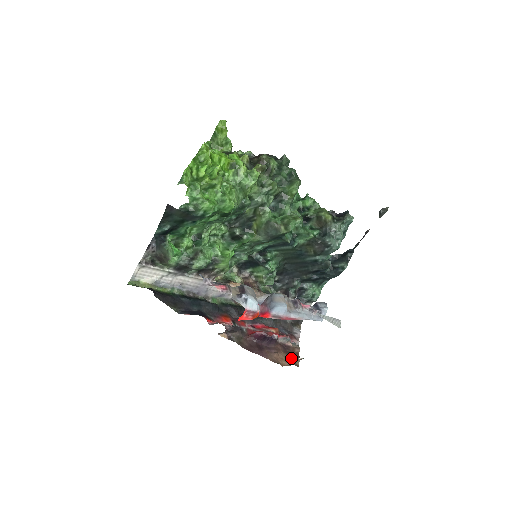
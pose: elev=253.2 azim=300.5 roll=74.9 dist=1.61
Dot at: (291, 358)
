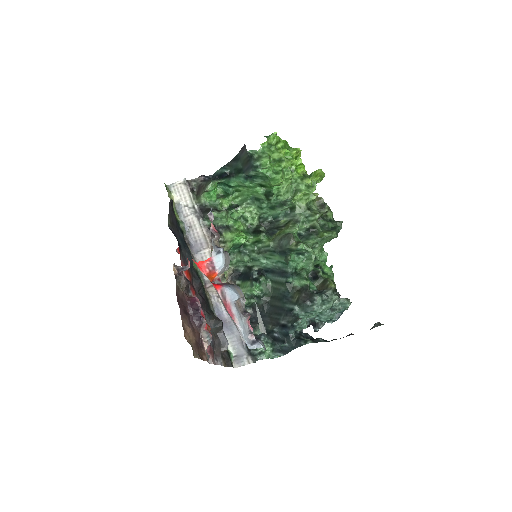
Dot at: (195, 349)
